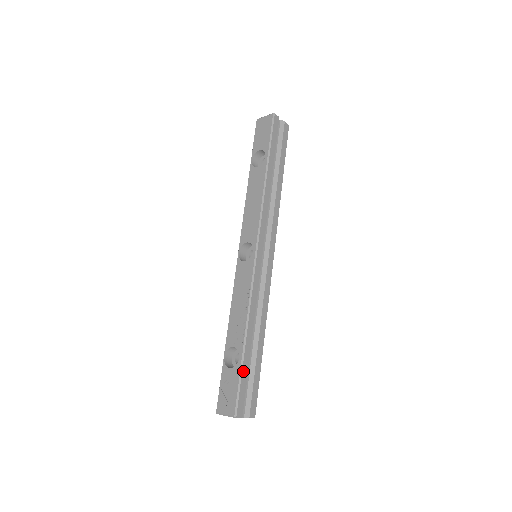
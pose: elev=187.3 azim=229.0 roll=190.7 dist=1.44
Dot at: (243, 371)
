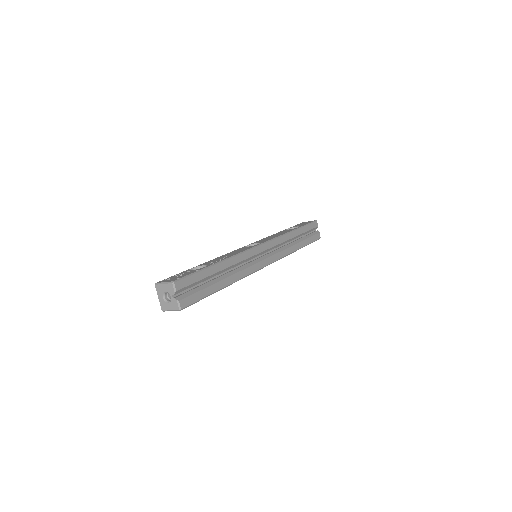
Dot at: (202, 272)
